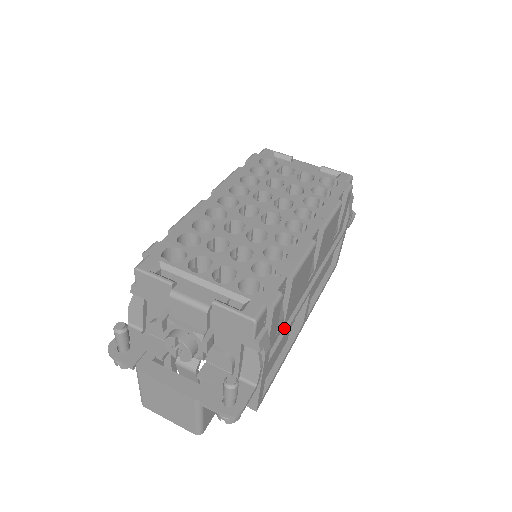
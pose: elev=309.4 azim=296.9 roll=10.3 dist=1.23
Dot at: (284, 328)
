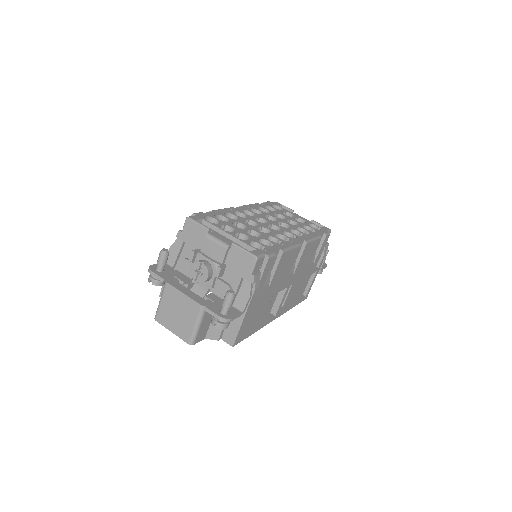
Dot at: (267, 293)
